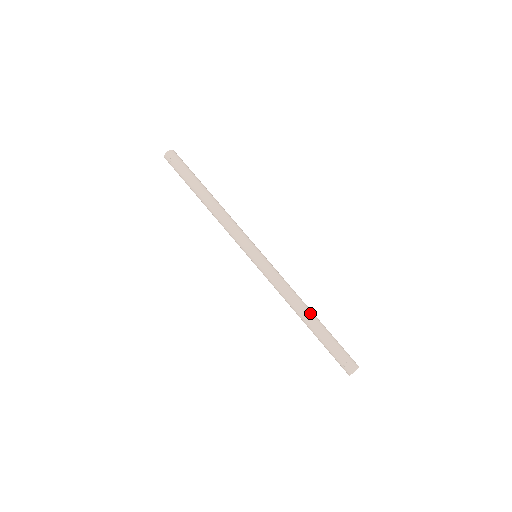
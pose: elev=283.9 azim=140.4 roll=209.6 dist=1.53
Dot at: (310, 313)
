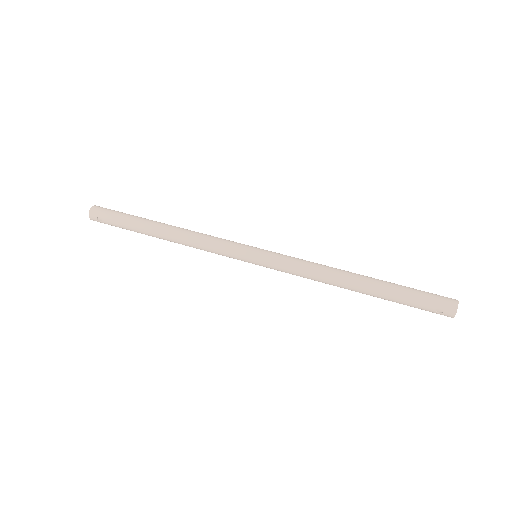
Dot at: (358, 280)
